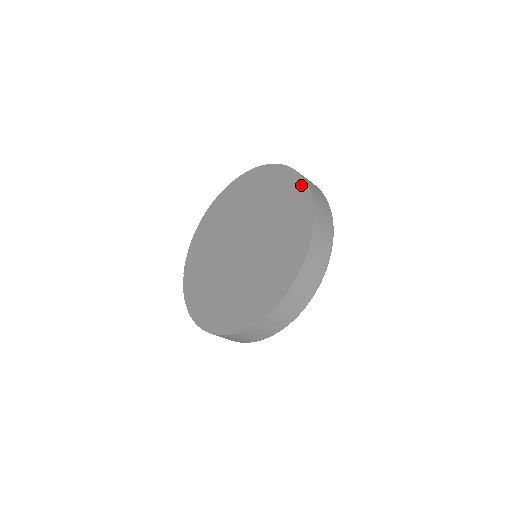
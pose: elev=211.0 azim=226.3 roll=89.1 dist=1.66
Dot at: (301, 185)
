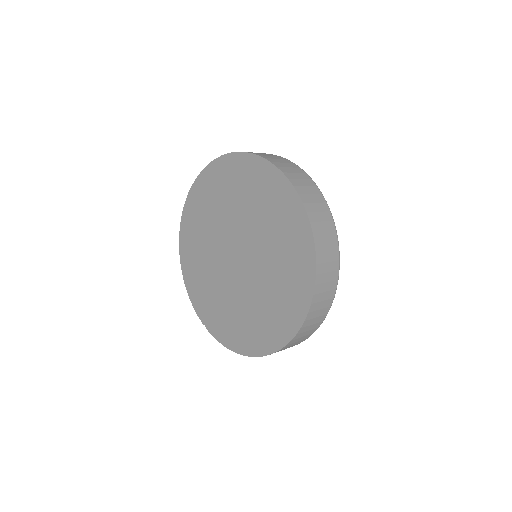
Dot at: (249, 159)
